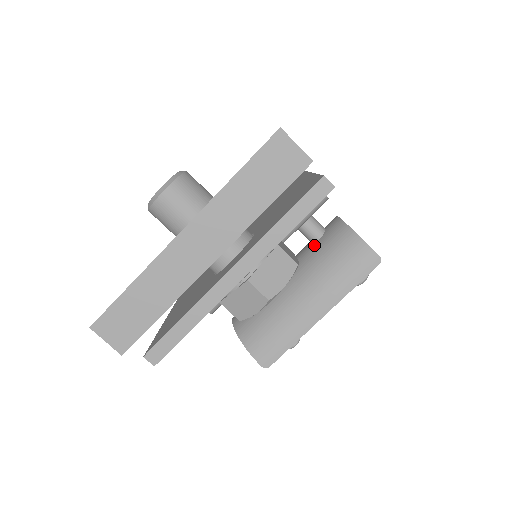
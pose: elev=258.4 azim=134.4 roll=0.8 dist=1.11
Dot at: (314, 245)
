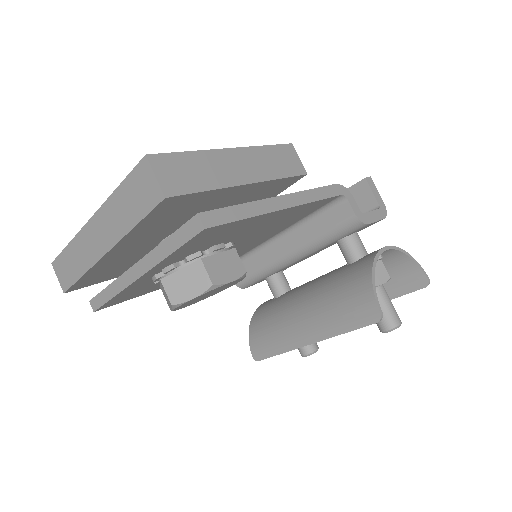
Dot at: (343, 268)
